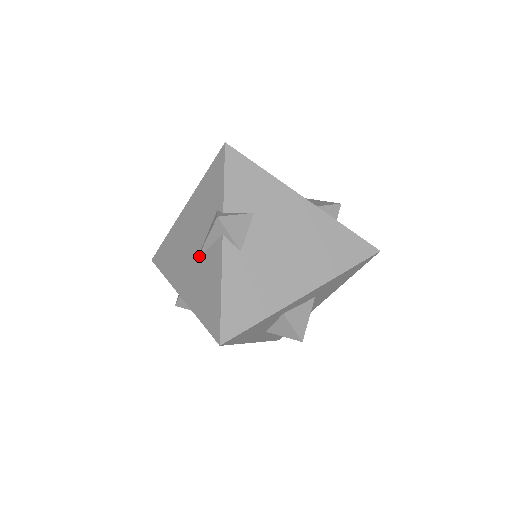
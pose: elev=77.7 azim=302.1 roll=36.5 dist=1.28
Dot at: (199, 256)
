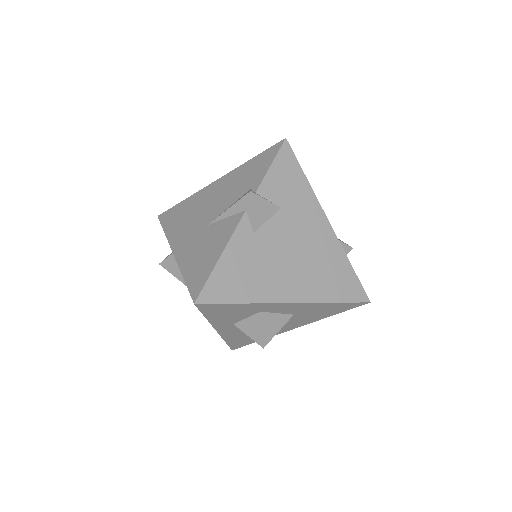
Dot at: (211, 223)
